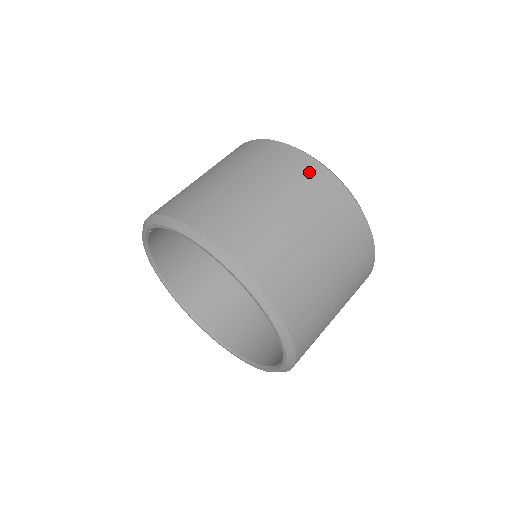
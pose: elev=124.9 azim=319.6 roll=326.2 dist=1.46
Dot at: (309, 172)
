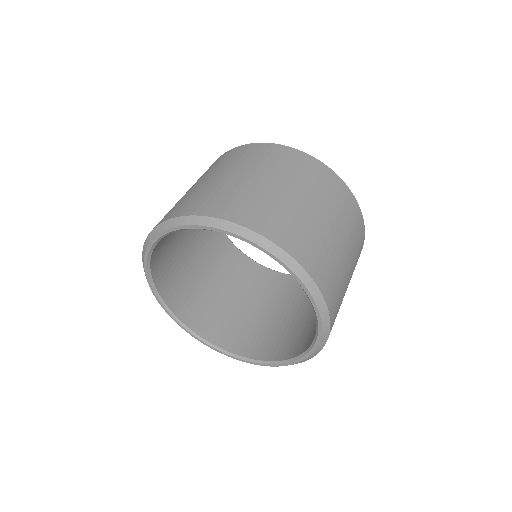
Dot at: (299, 160)
